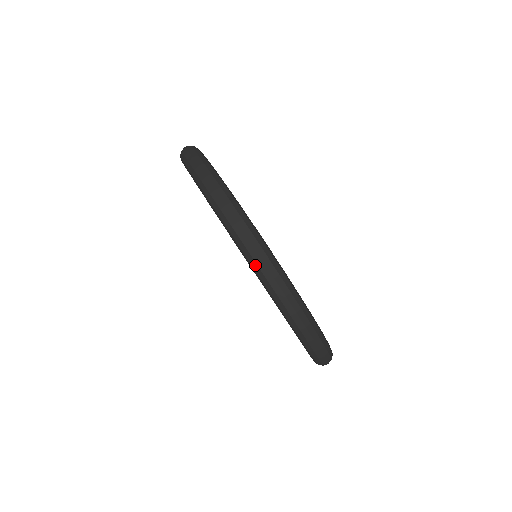
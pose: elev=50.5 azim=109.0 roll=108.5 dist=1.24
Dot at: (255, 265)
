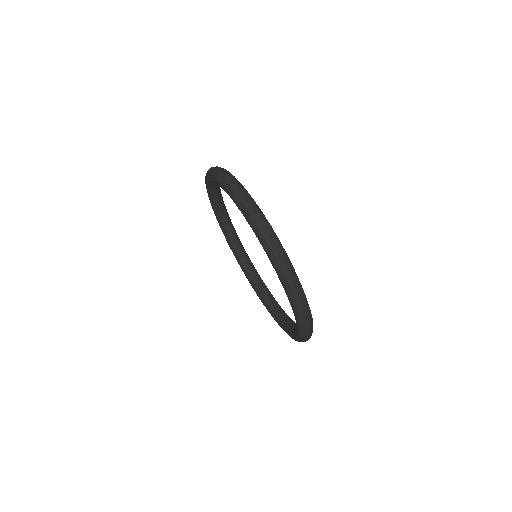
Dot at: (243, 206)
